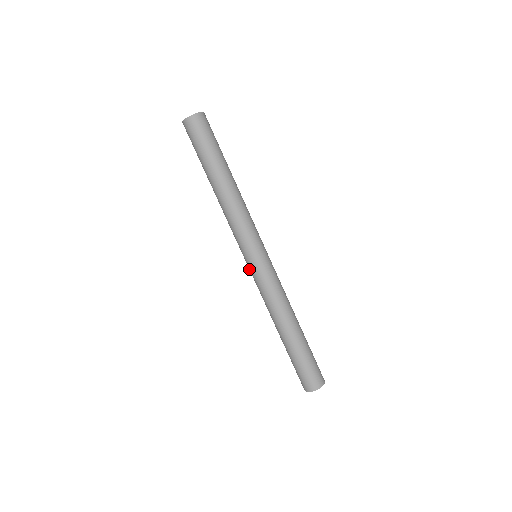
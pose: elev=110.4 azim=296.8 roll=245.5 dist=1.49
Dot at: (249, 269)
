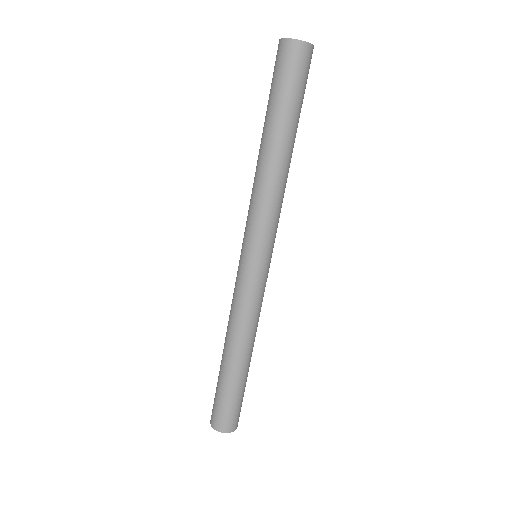
Dot at: occluded
